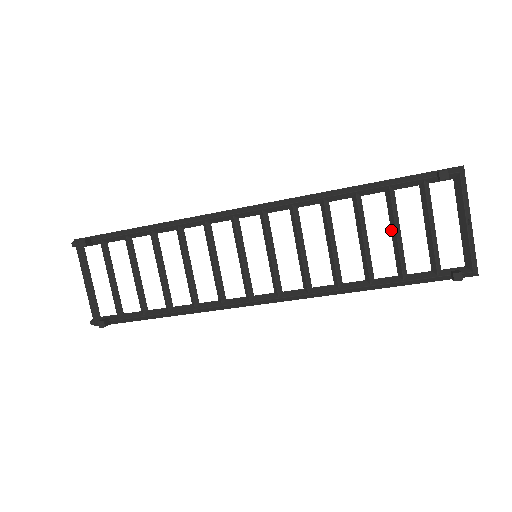
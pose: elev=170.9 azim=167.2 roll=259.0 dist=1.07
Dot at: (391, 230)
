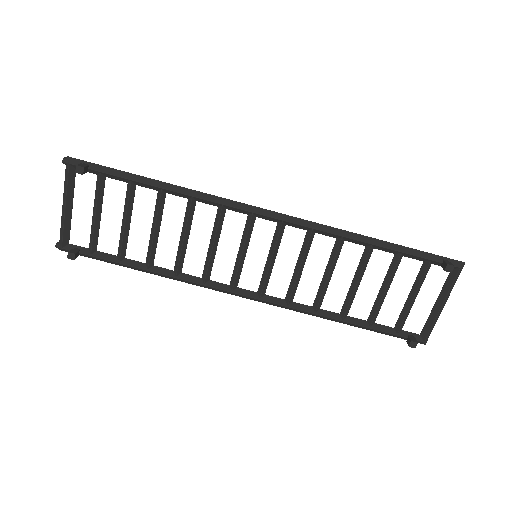
Dot at: (382, 286)
